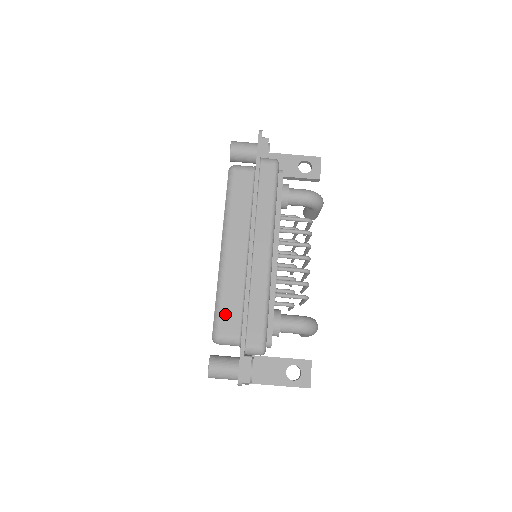
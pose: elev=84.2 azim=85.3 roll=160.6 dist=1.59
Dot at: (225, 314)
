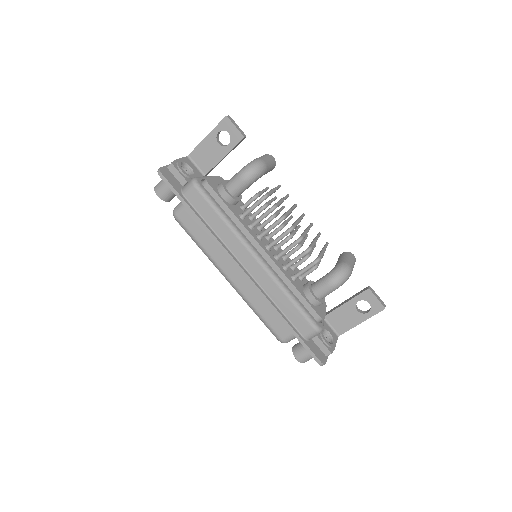
Dot at: (272, 324)
